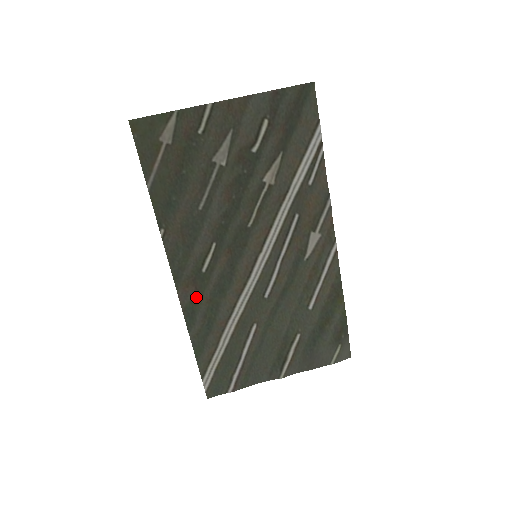
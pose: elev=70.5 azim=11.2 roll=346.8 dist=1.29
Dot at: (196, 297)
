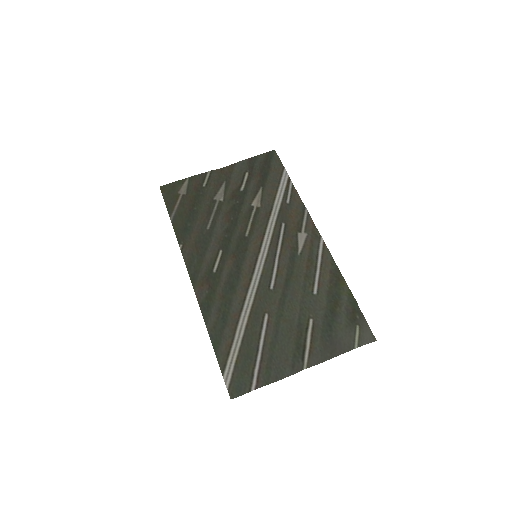
Dot at: (210, 293)
